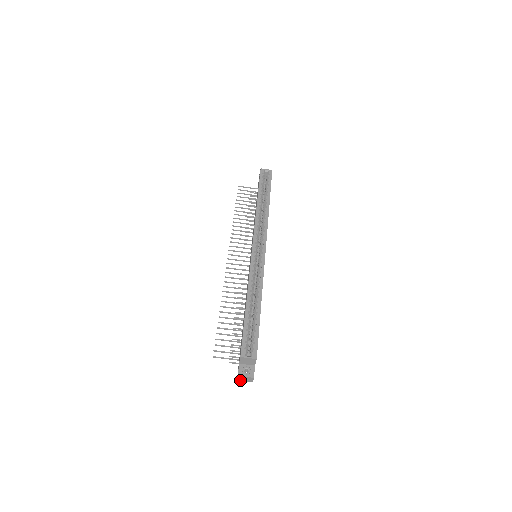
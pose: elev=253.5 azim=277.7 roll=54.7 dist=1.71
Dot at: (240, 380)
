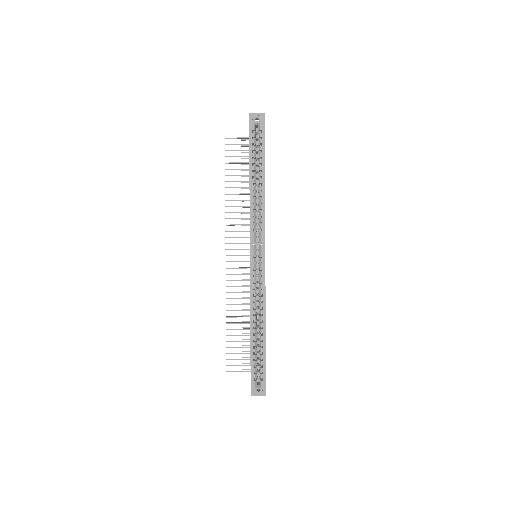
Dot at: occluded
